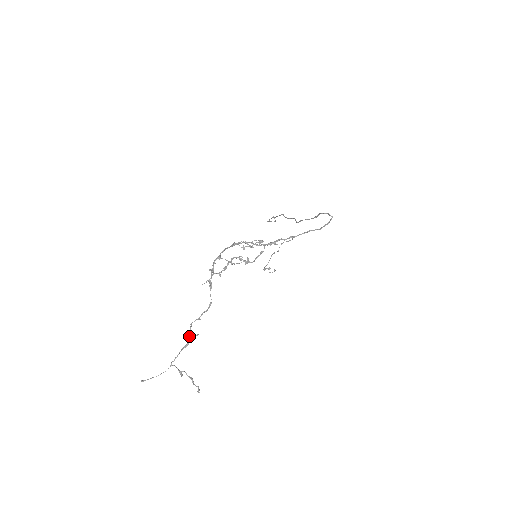
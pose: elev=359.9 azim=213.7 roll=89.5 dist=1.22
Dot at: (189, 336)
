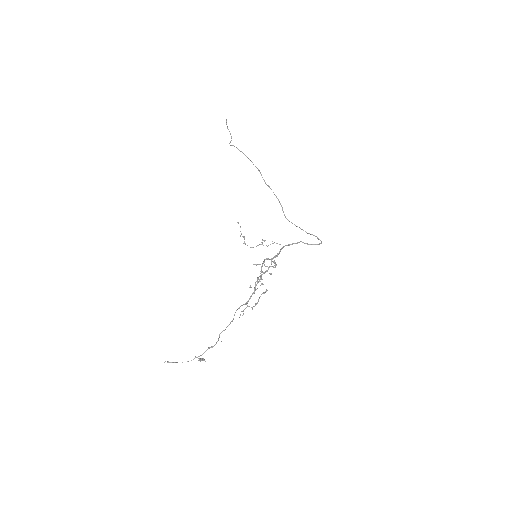
Dot at: occluded
